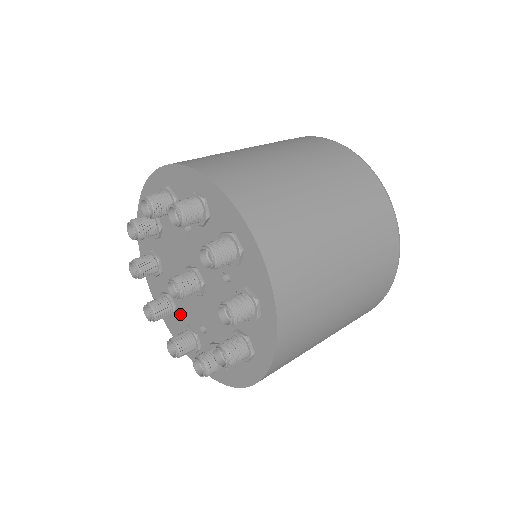
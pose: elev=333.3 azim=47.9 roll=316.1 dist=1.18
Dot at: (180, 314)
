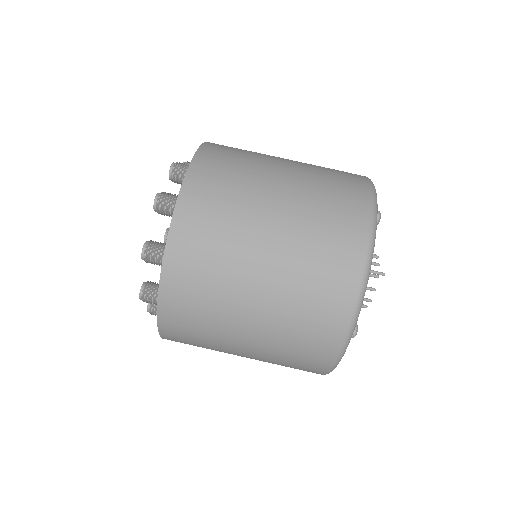
Dot at: occluded
